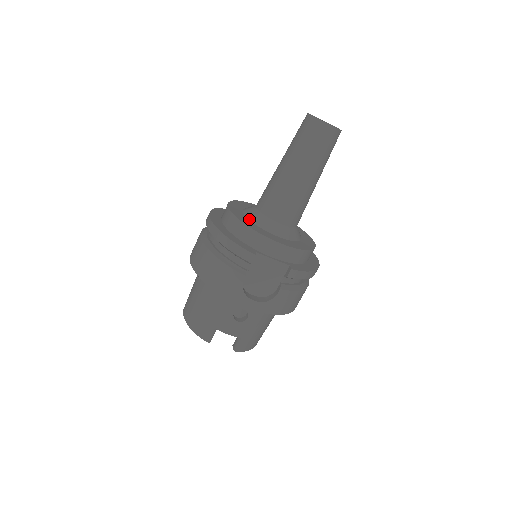
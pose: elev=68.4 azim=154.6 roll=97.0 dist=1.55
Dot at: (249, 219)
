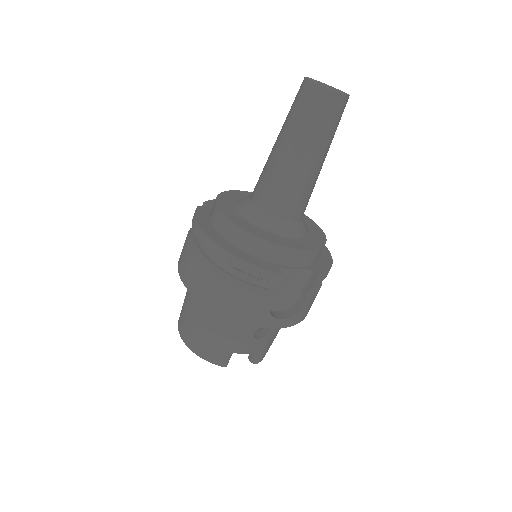
Dot at: (253, 224)
